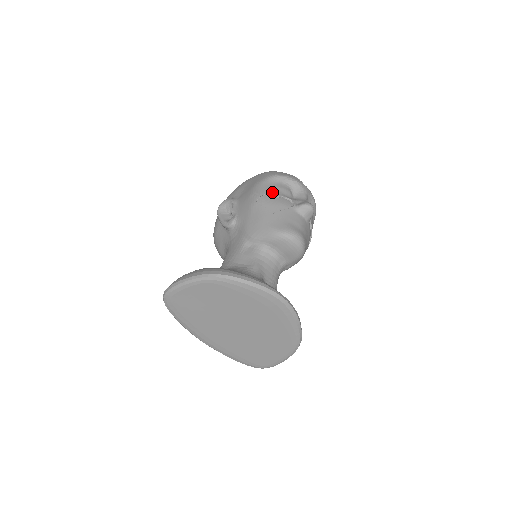
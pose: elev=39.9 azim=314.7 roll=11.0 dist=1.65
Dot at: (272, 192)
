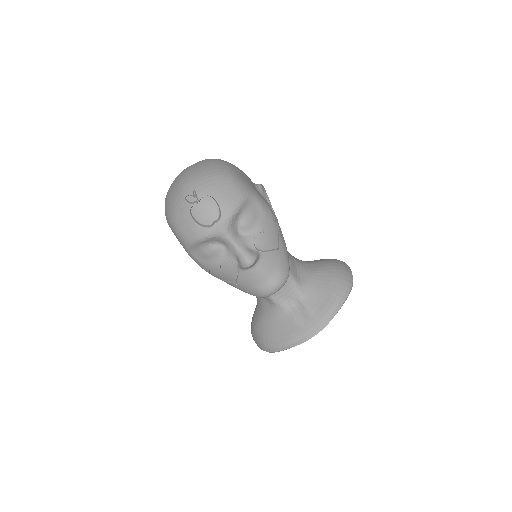
Dot at: (210, 266)
